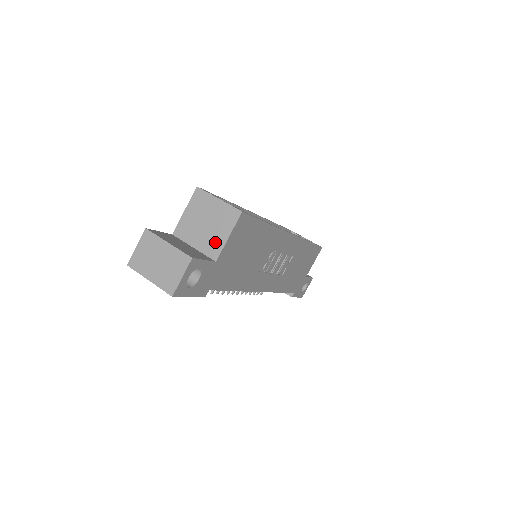
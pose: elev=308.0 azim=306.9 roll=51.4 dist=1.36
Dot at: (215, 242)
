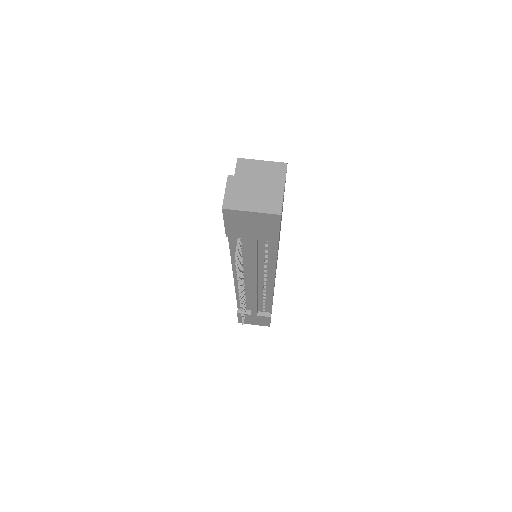
Dot at: occluded
